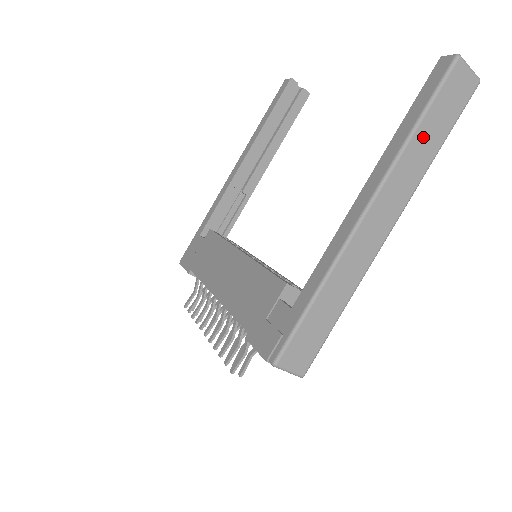
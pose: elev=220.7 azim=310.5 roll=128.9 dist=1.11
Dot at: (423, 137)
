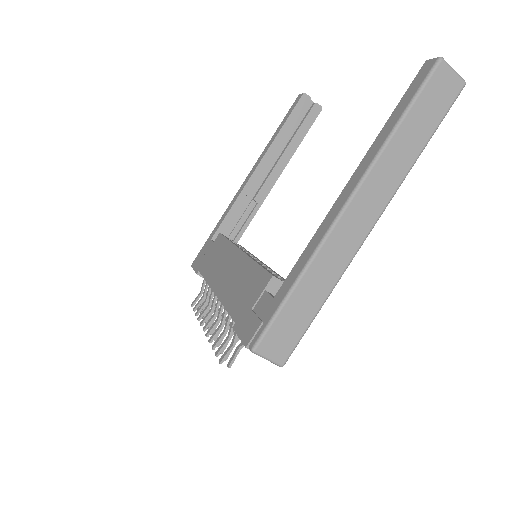
Dot at: (405, 135)
